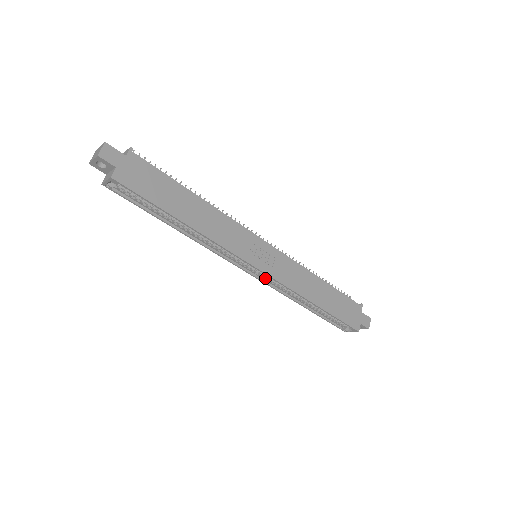
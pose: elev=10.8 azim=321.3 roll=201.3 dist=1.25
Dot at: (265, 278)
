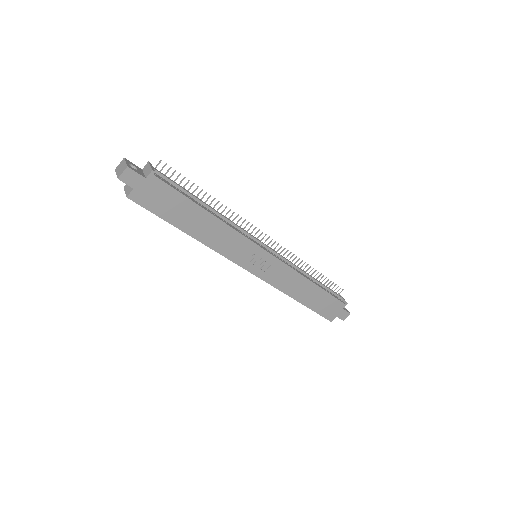
Dot at: occluded
